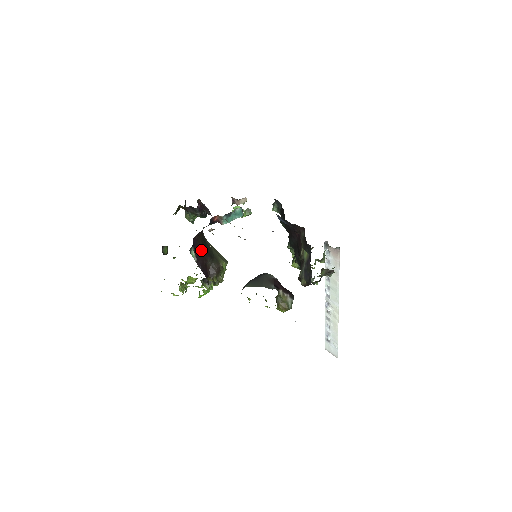
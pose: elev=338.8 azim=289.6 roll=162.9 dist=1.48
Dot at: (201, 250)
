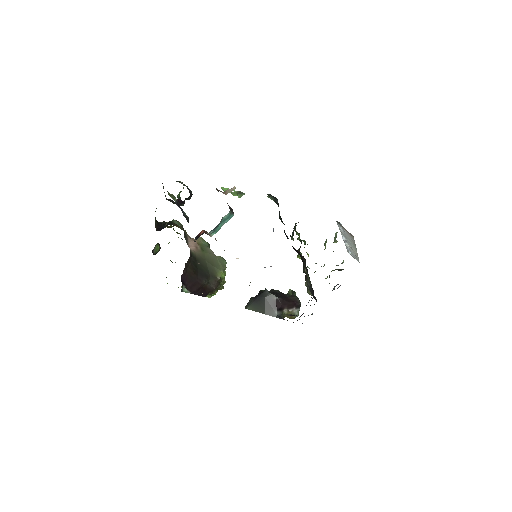
Dot at: (193, 279)
